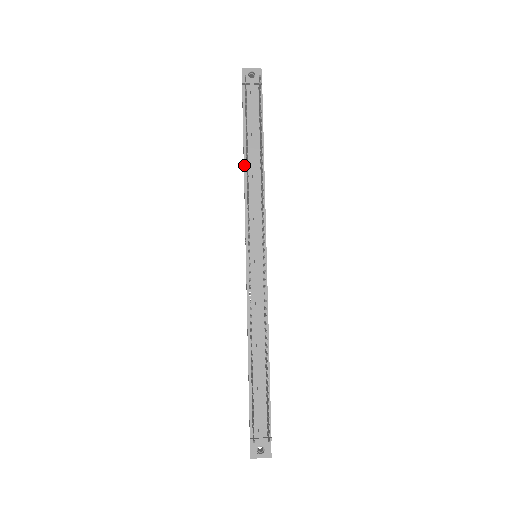
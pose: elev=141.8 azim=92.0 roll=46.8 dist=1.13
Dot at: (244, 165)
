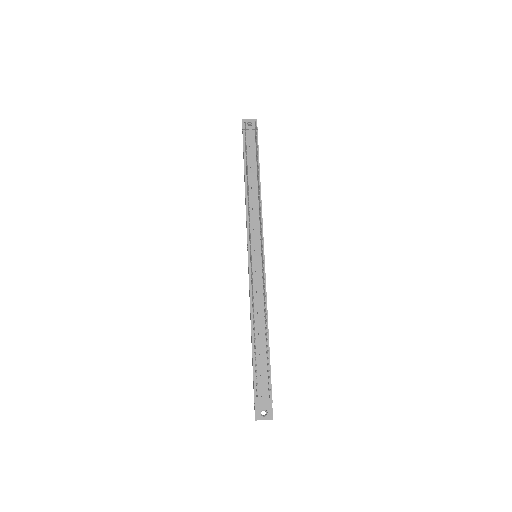
Dot at: (245, 187)
